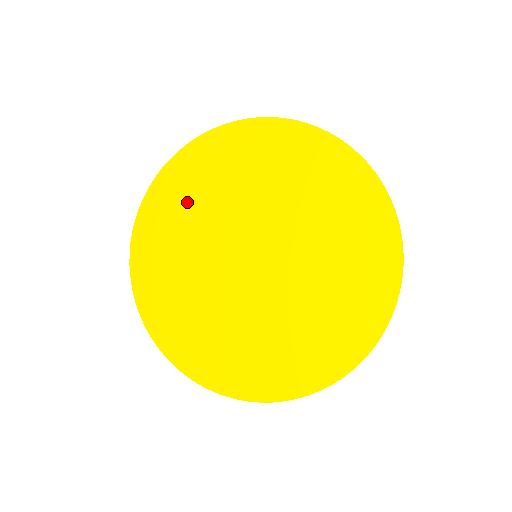
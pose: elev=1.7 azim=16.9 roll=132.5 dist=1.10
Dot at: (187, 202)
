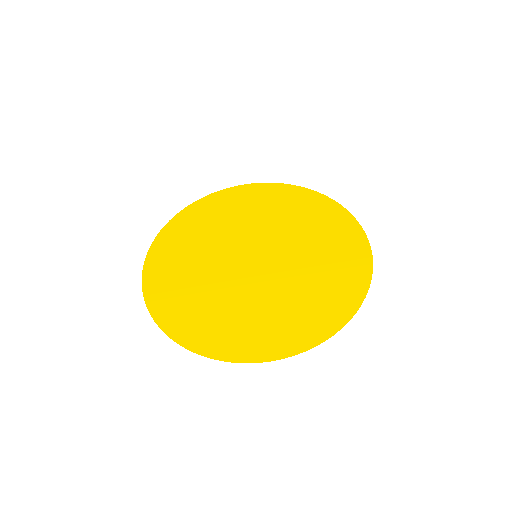
Dot at: (187, 243)
